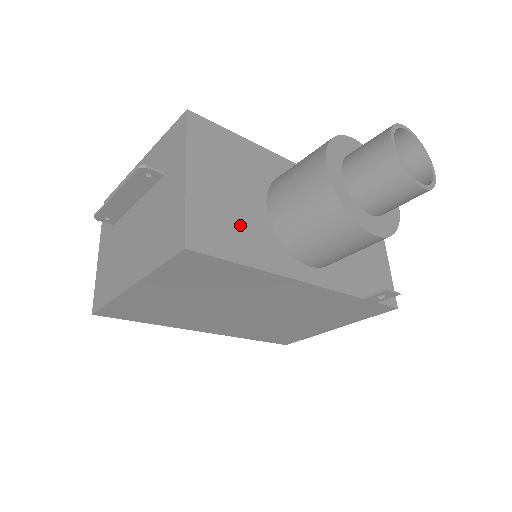
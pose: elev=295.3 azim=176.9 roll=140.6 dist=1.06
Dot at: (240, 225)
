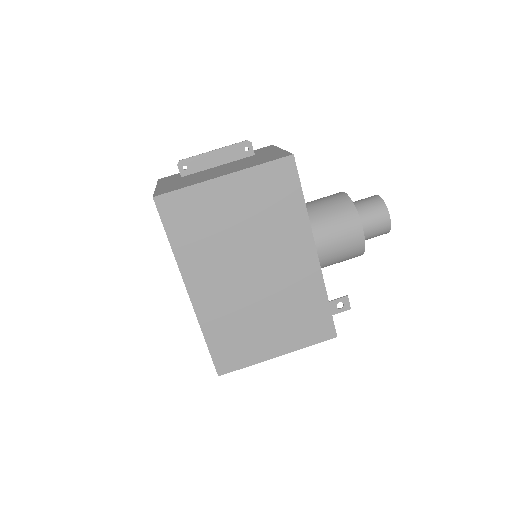
Dot at: occluded
